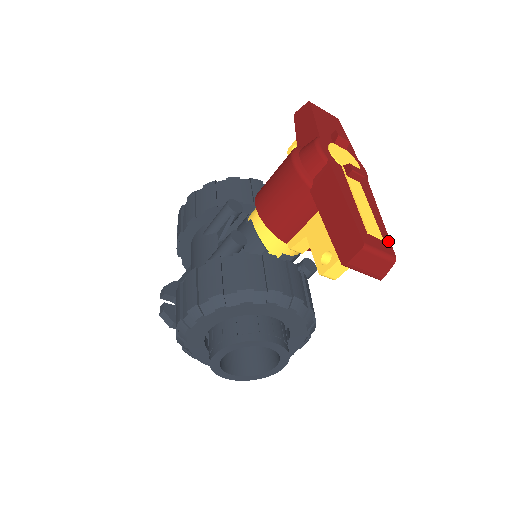
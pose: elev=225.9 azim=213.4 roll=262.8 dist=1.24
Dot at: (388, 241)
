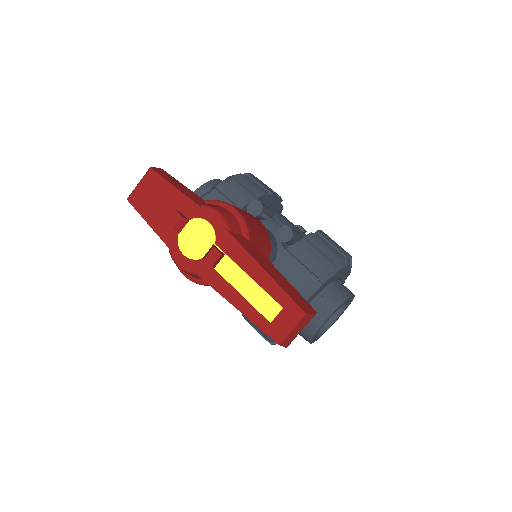
Dot at: (287, 299)
